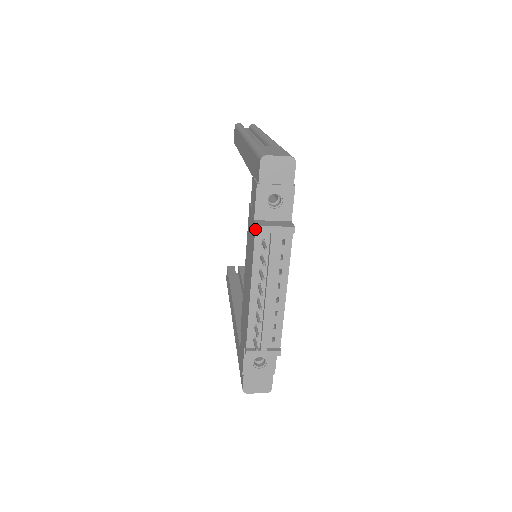
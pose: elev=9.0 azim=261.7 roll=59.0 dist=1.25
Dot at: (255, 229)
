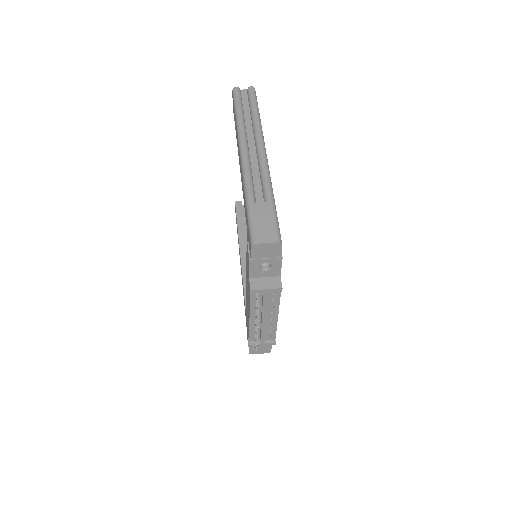
Dot at: (250, 290)
